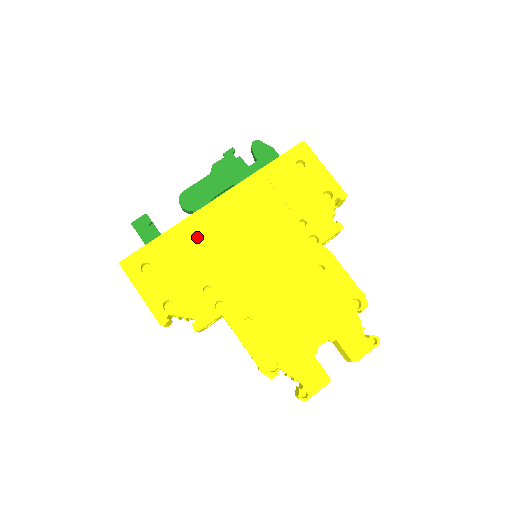
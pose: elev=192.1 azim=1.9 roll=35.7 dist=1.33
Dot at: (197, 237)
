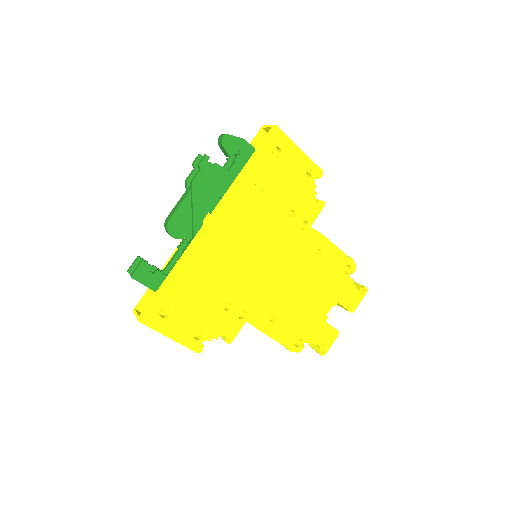
Dot at: (203, 265)
